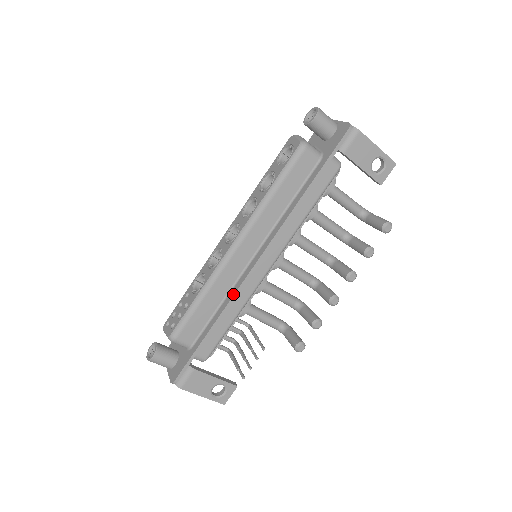
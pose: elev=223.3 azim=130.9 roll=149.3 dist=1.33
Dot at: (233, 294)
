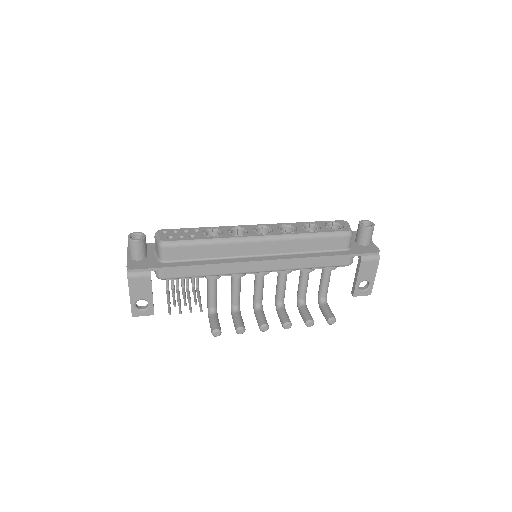
Dot at: (227, 262)
